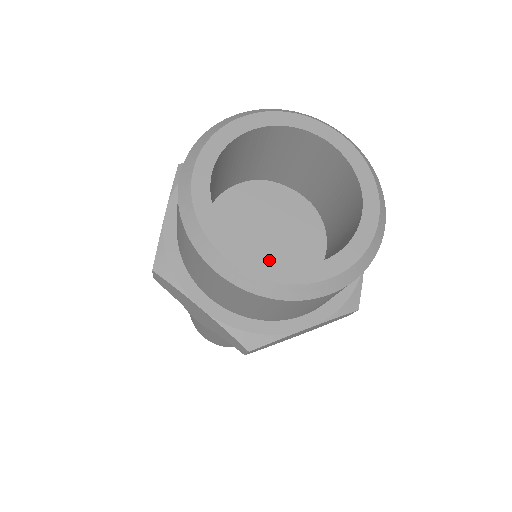
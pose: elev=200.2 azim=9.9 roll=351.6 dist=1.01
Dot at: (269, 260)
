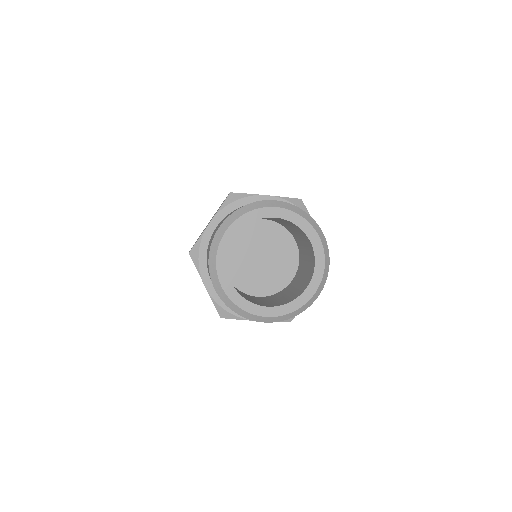
Dot at: (259, 268)
